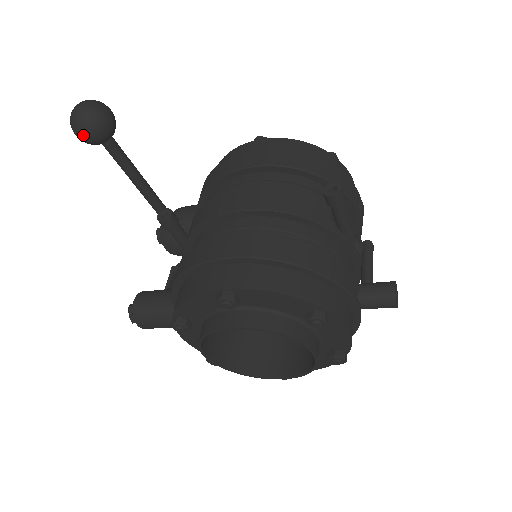
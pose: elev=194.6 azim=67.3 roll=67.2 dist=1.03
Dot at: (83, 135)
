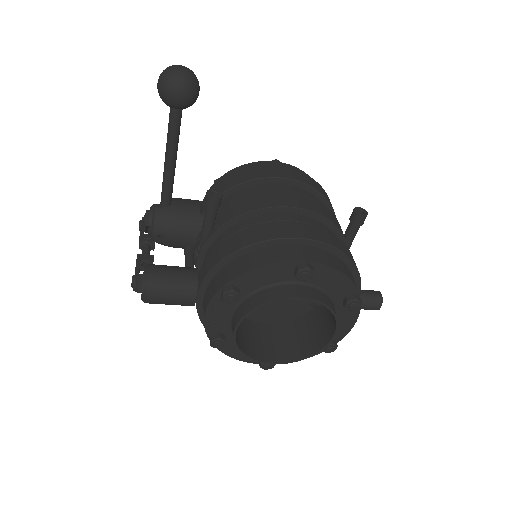
Dot at: (177, 94)
